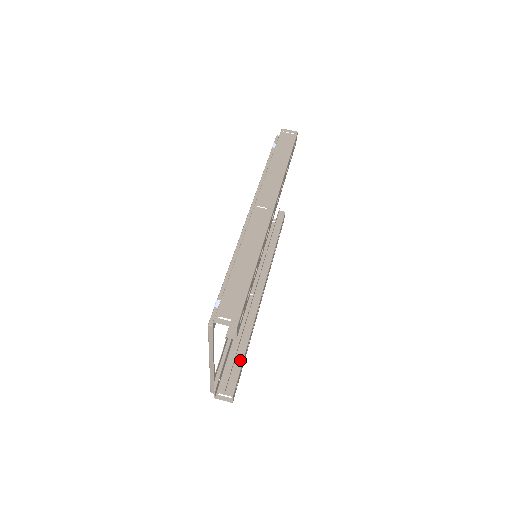
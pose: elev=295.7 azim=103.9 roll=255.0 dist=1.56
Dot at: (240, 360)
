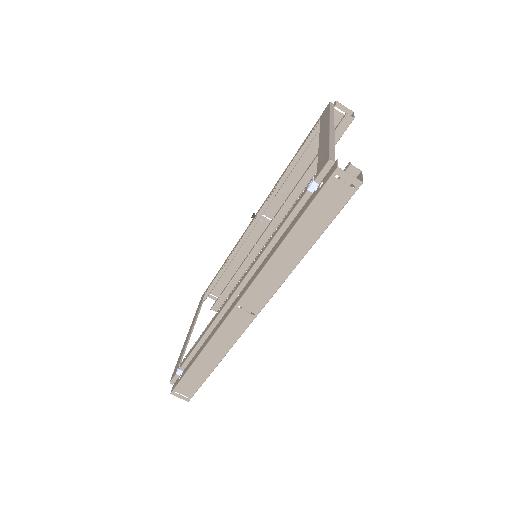
Dot at: (229, 290)
